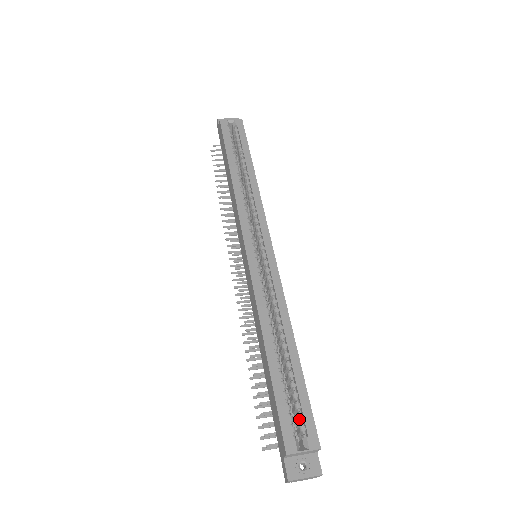
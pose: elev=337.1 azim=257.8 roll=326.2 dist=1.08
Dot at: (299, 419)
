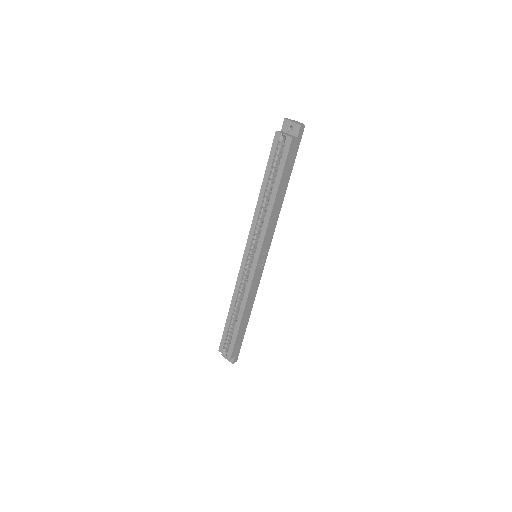
Dot at: (229, 344)
